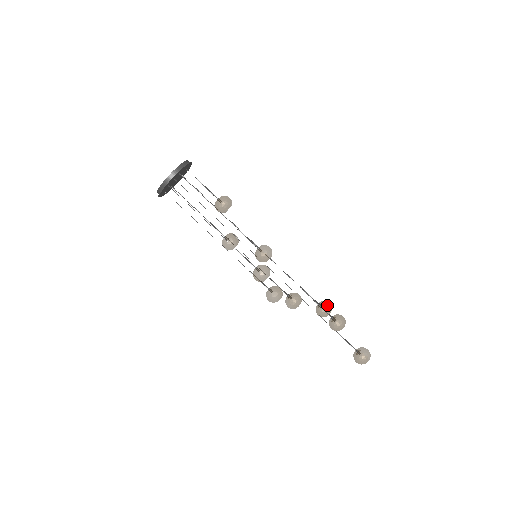
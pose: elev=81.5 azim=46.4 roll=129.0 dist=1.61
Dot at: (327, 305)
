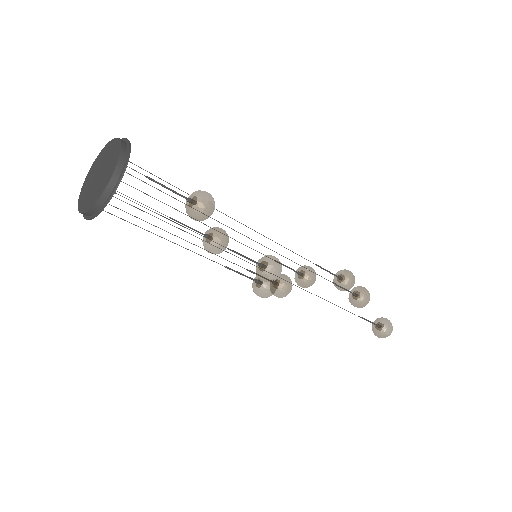
Dot at: (350, 283)
